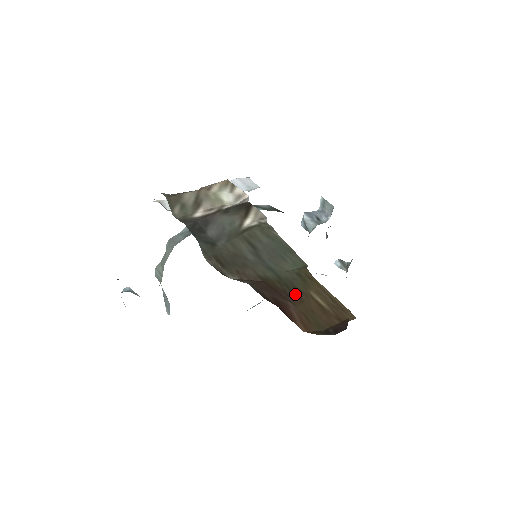
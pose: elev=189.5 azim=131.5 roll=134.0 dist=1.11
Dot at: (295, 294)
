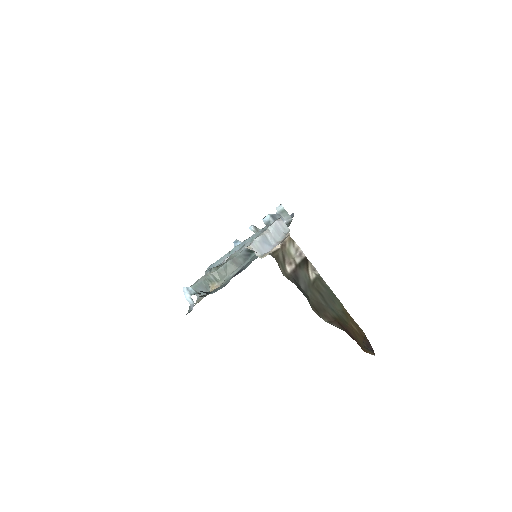
Dot at: (348, 326)
